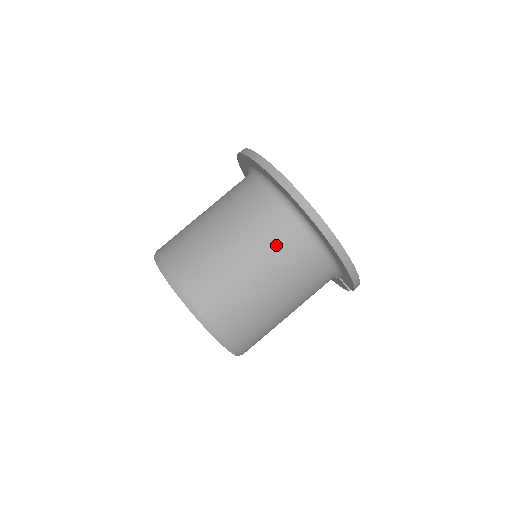
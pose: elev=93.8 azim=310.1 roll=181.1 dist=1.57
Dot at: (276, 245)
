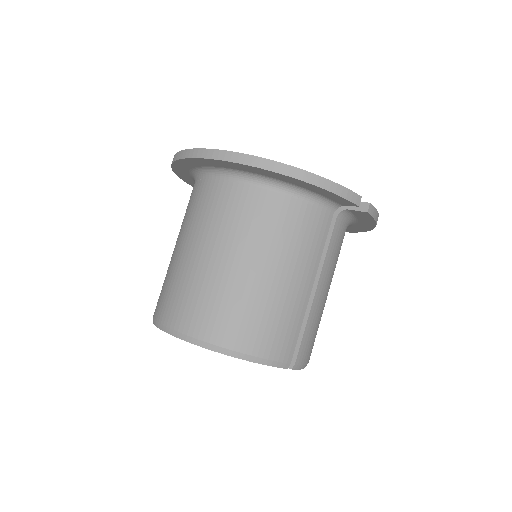
Dot at: (213, 214)
